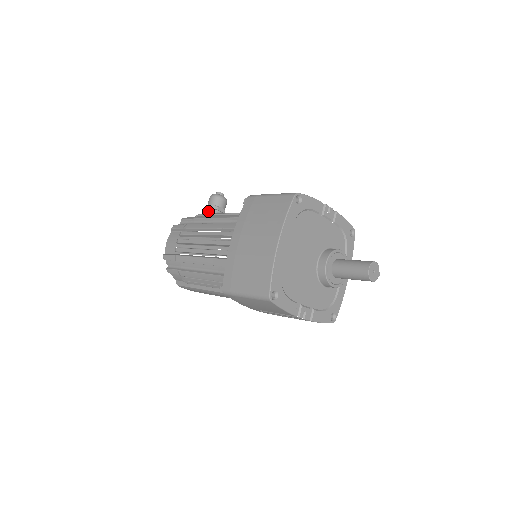
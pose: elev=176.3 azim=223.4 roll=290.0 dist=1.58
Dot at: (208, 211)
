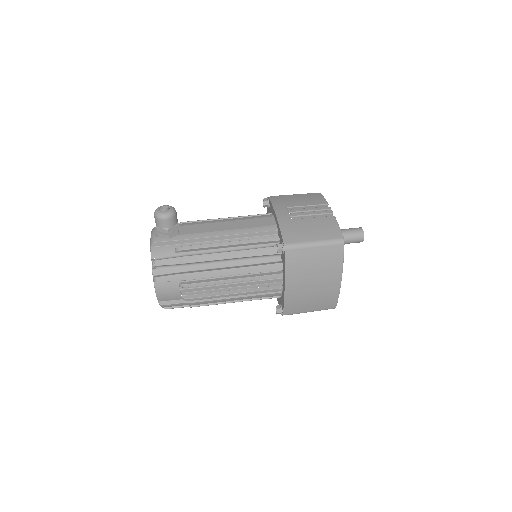
Dot at: (170, 235)
